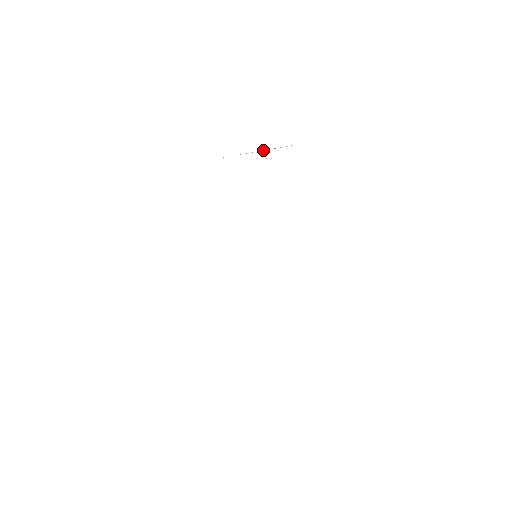
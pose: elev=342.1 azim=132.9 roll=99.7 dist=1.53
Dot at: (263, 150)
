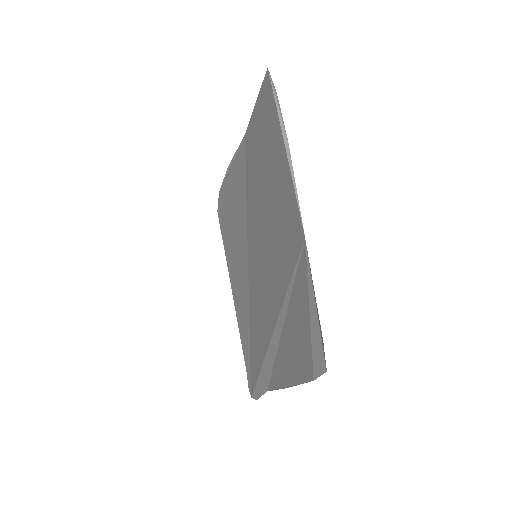
Dot at: (287, 150)
